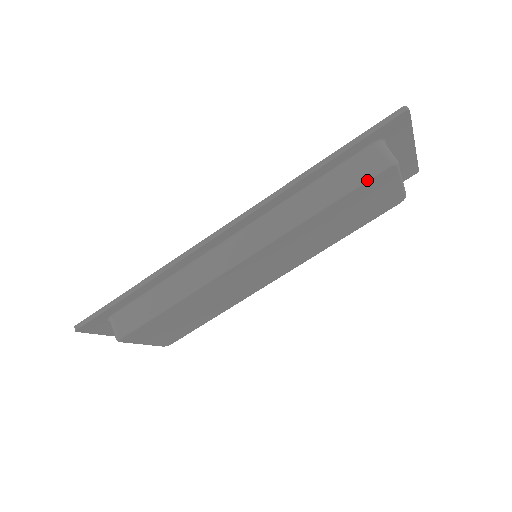
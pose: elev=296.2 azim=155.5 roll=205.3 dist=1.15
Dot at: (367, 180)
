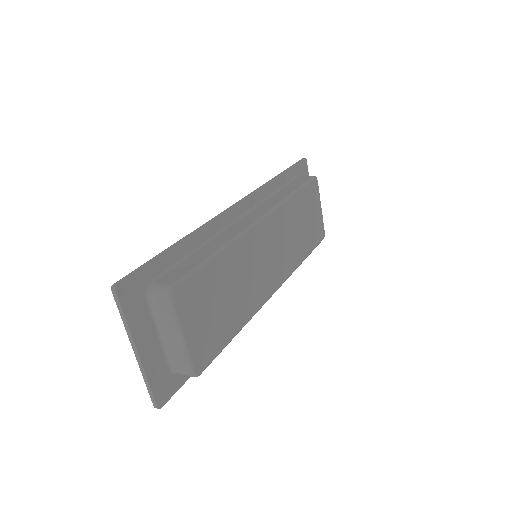
Dot at: (308, 182)
